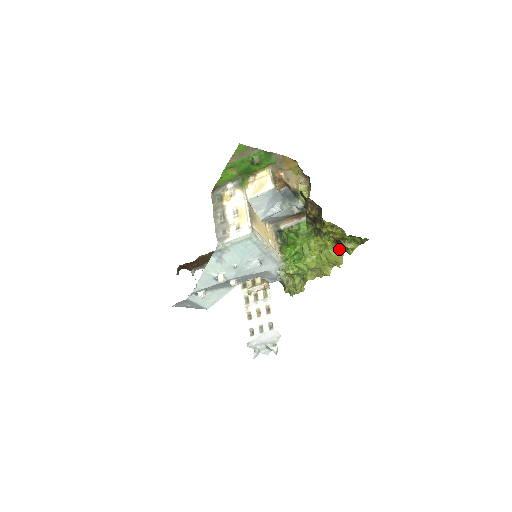
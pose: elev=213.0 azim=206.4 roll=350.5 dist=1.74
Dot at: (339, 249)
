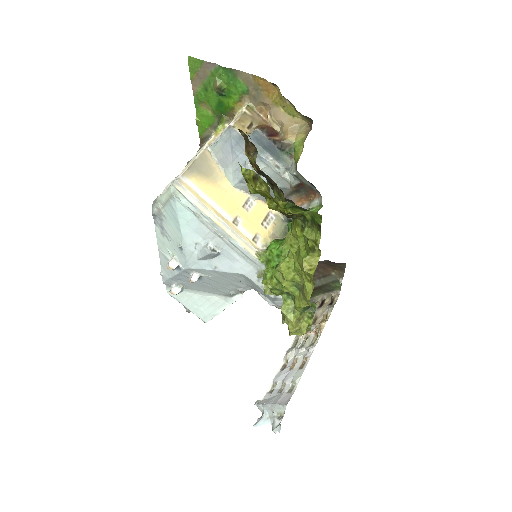
Dot at: (308, 244)
